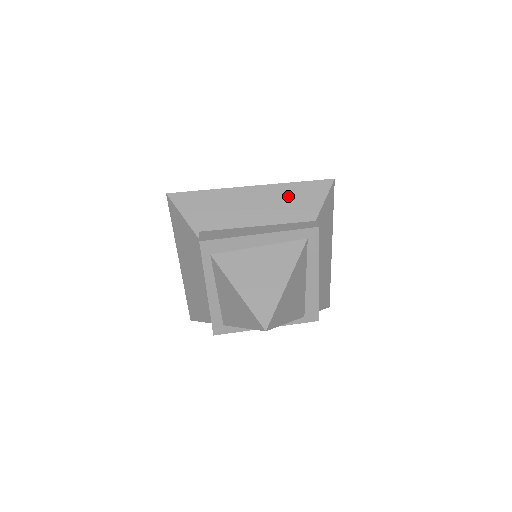
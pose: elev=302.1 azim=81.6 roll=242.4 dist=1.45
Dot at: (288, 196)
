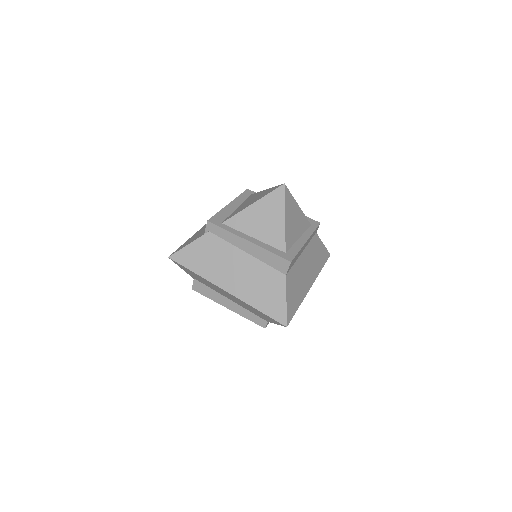
Dot at: occluded
